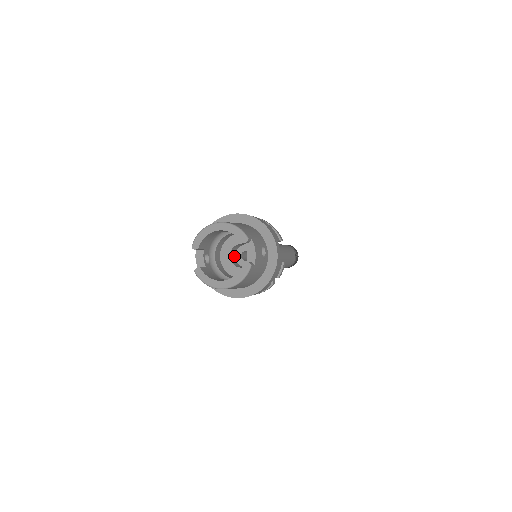
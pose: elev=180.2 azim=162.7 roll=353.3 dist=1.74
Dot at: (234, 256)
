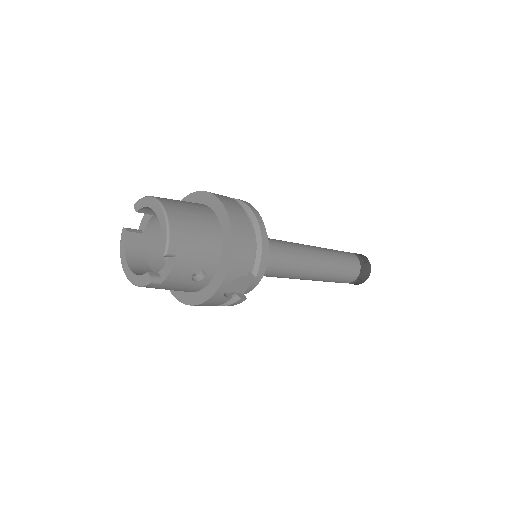
Dot at: occluded
